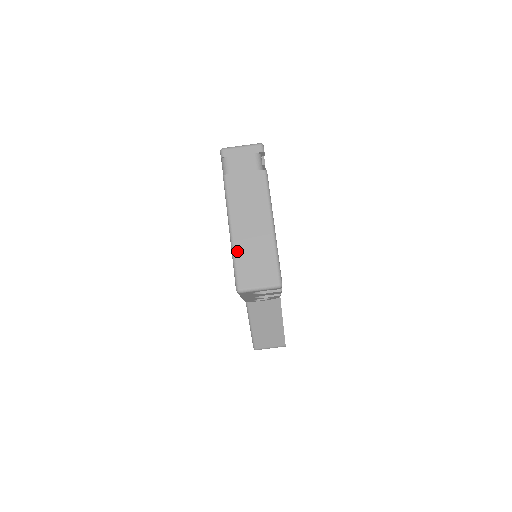
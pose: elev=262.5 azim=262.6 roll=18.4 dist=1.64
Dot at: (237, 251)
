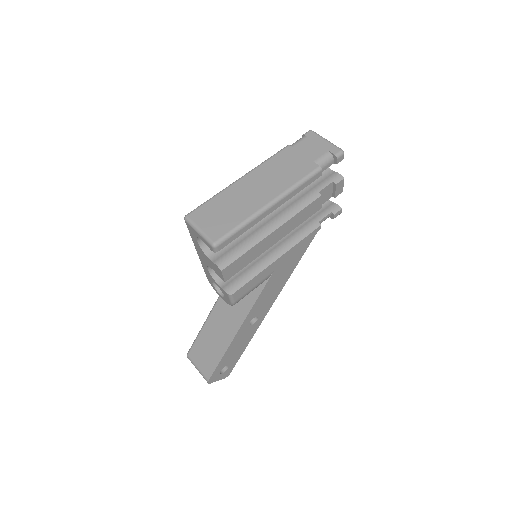
Dot at: (223, 193)
